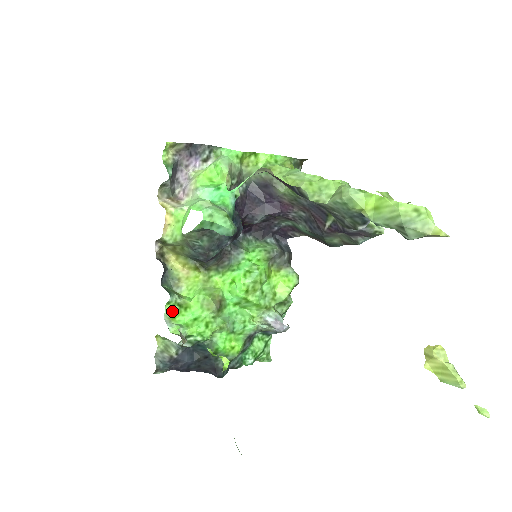
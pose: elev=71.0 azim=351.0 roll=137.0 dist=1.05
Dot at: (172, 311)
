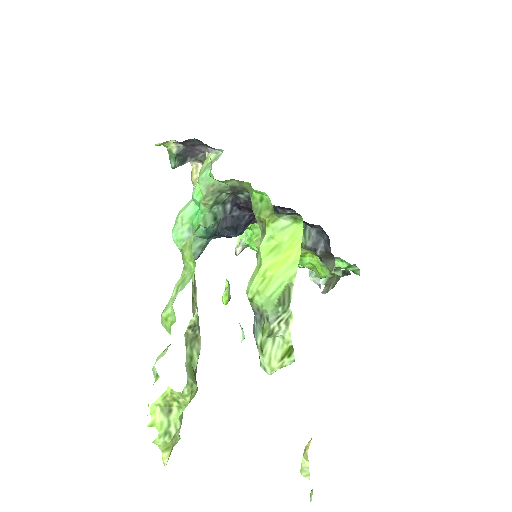
Dot at: occluded
